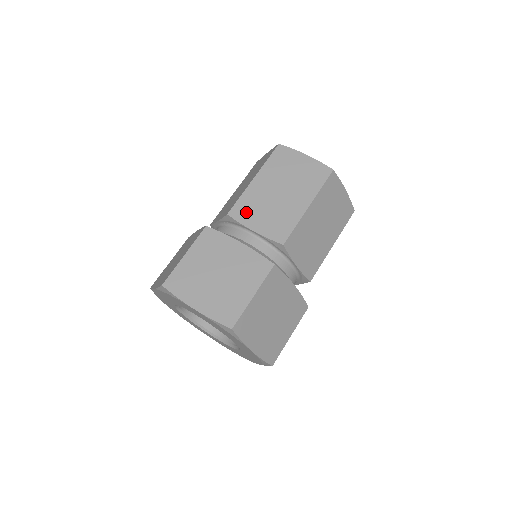
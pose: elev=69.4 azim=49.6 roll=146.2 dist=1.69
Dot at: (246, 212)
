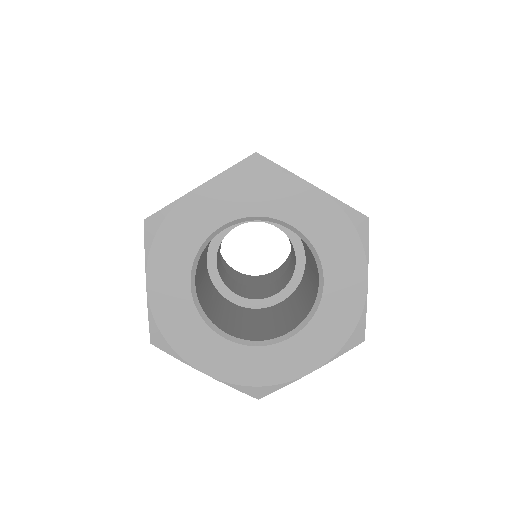
Dot at: occluded
